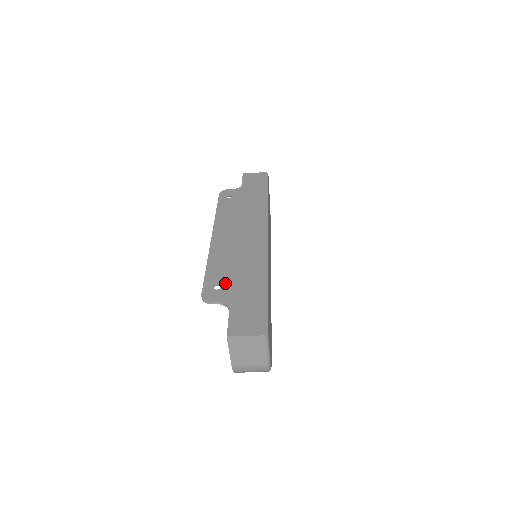
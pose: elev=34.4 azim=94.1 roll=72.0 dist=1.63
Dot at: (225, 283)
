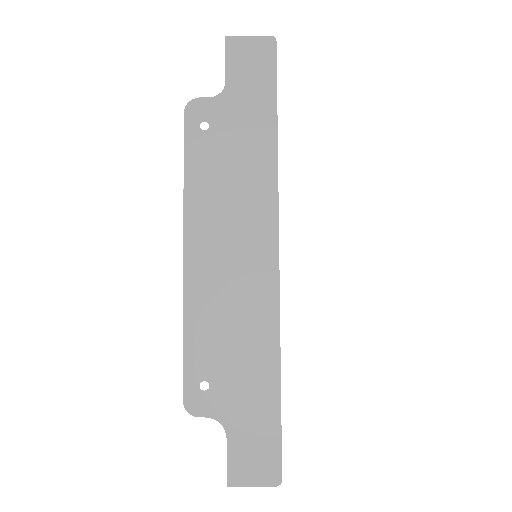
Dot at: (216, 377)
